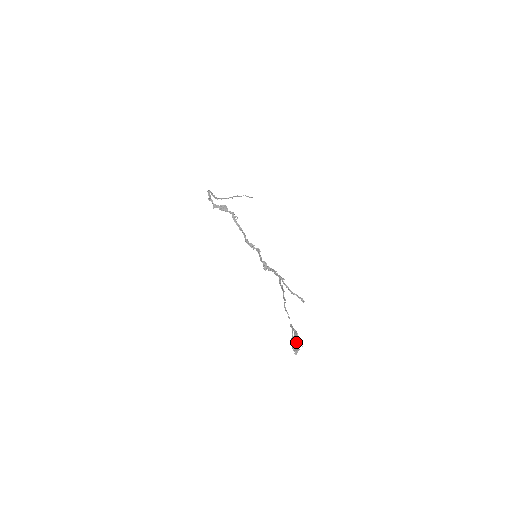
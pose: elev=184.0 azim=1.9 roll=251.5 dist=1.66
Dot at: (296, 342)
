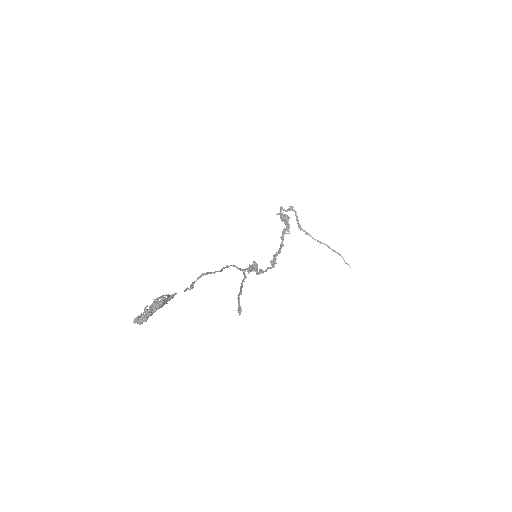
Dot at: (151, 307)
